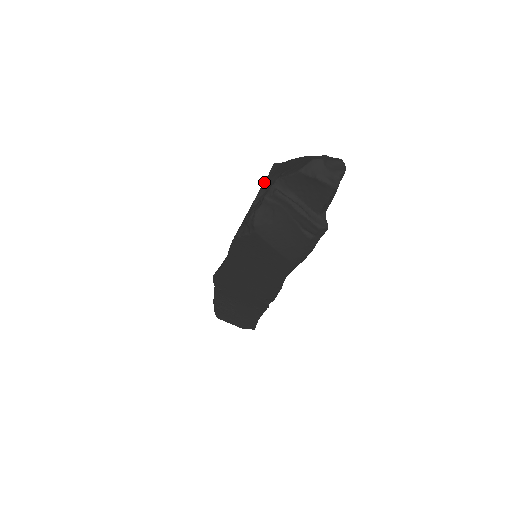
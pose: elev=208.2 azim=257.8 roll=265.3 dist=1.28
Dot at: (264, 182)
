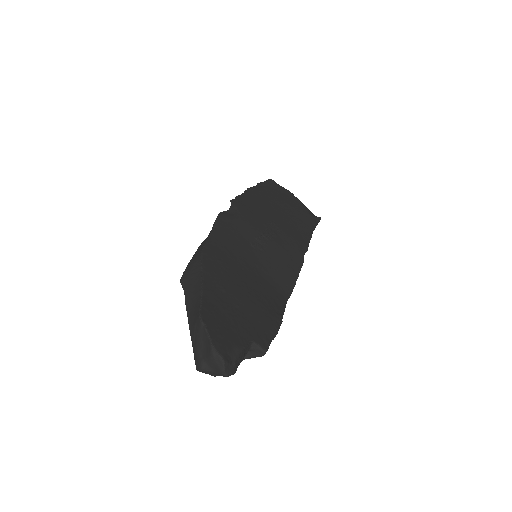
Dot at: occluded
